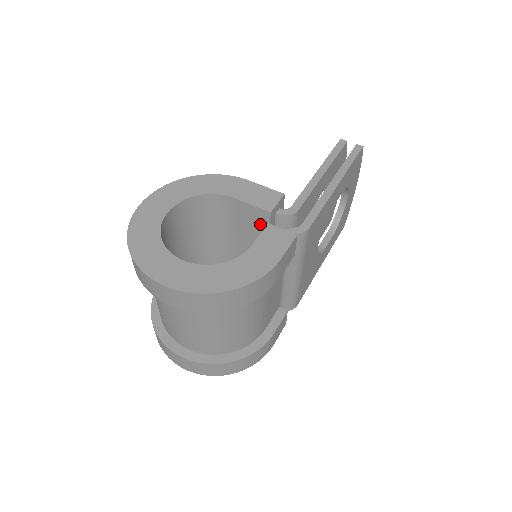
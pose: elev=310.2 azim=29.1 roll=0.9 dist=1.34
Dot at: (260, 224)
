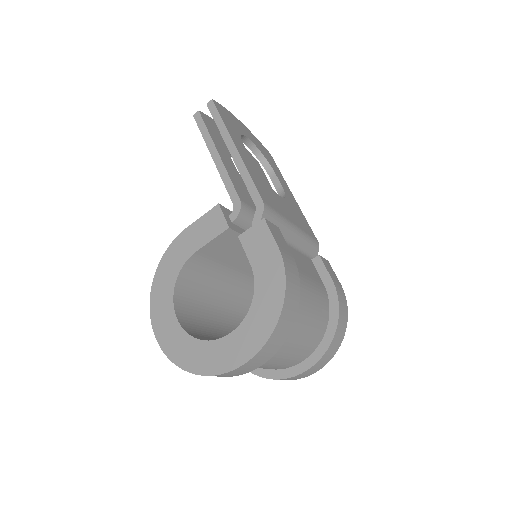
Dot at: (233, 241)
